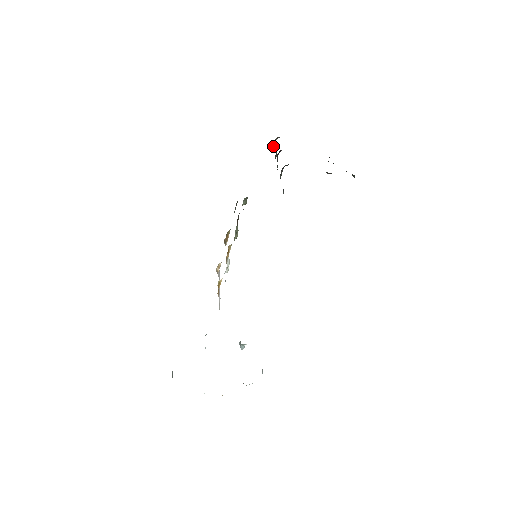
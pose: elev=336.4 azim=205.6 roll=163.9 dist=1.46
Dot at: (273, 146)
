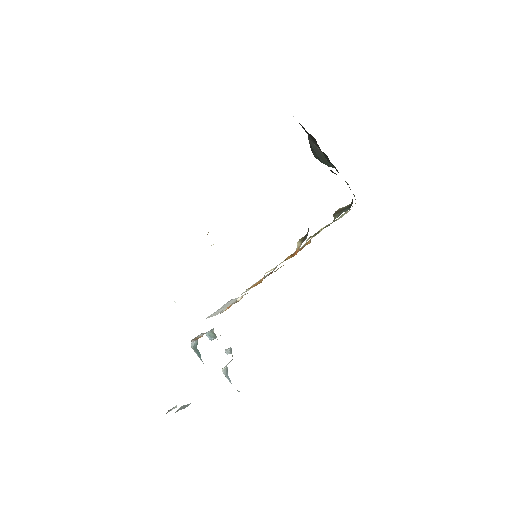
Dot at: occluded
